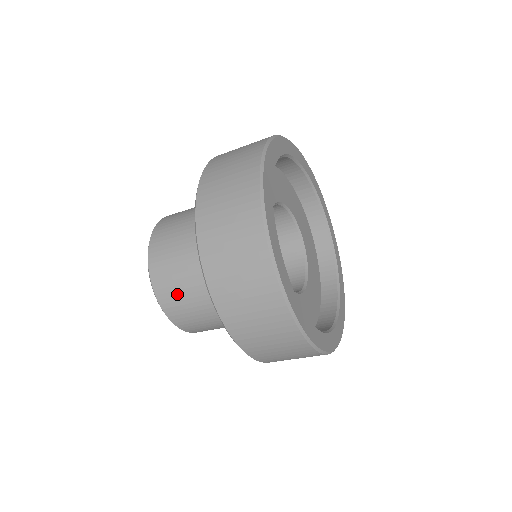
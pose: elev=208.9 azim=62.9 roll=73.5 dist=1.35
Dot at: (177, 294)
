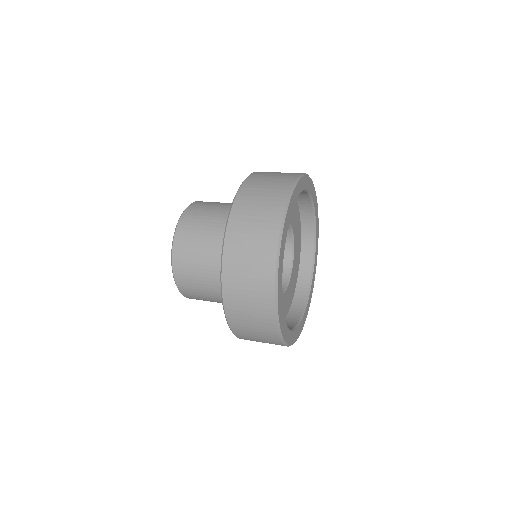
Dot at: occluded
